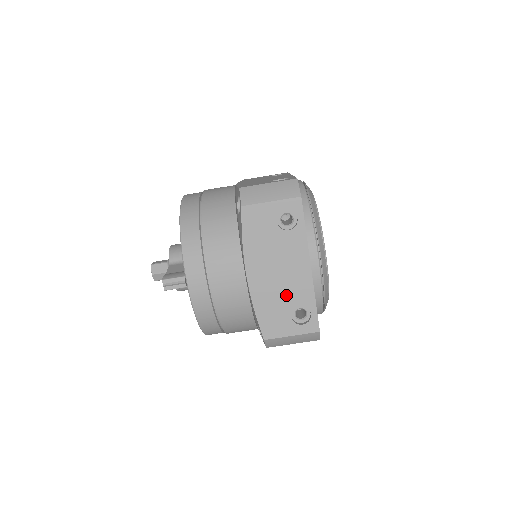
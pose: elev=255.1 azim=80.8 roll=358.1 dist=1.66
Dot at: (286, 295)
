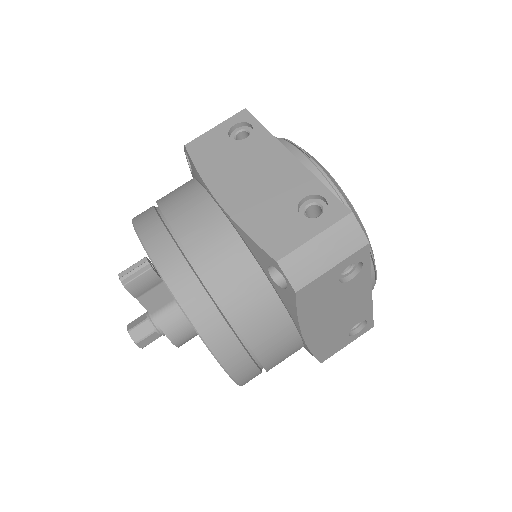
Dot at: (278, 195)
